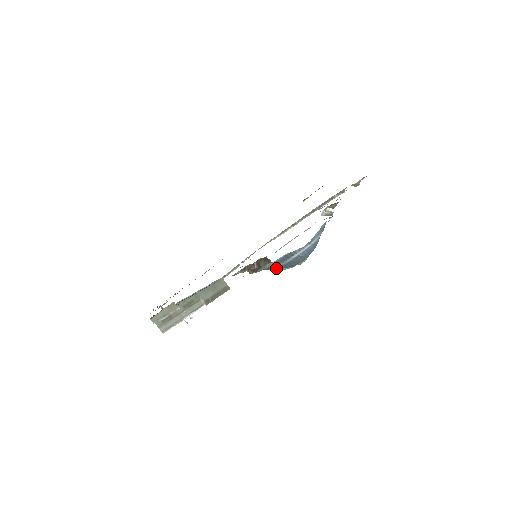
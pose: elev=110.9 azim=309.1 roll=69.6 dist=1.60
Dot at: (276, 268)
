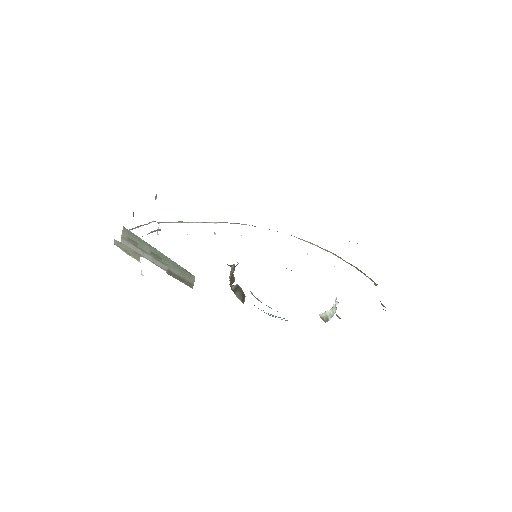
Dot at: (251, 293)
